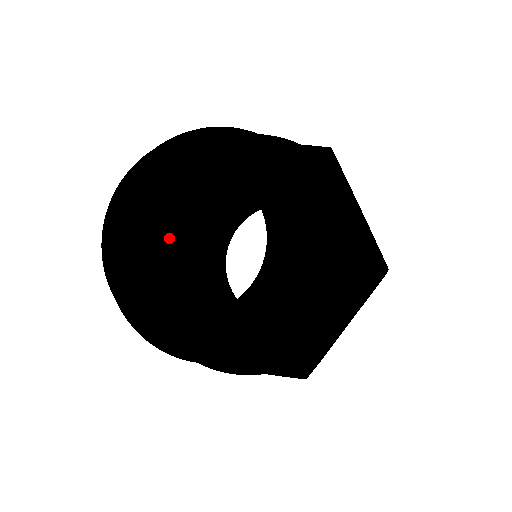
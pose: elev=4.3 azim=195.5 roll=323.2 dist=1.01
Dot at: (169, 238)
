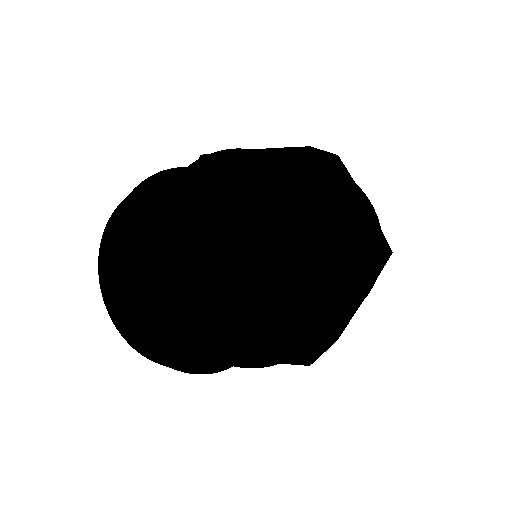
Dot at: (163, 261)
